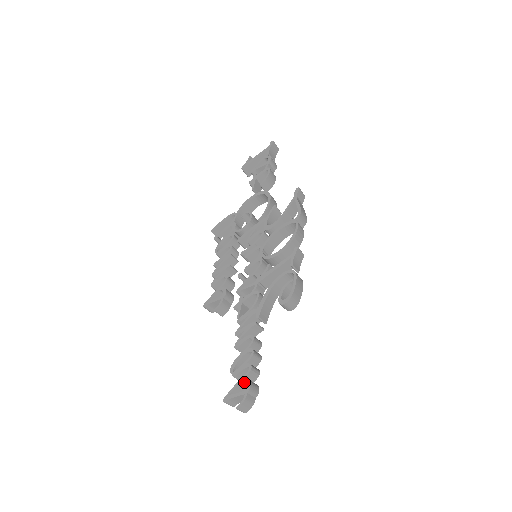
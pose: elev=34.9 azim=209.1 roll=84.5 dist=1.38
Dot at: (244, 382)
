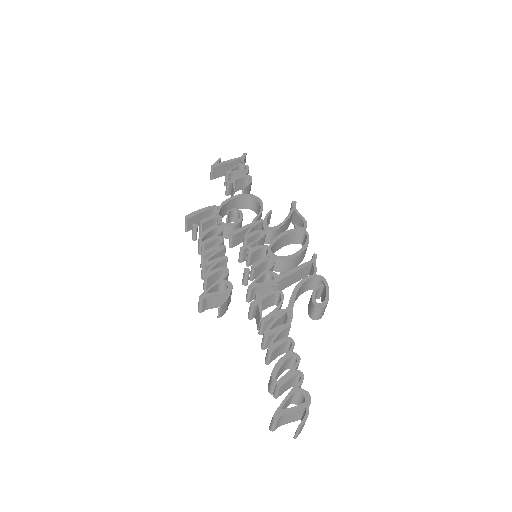
Dot at: (296, 394)
